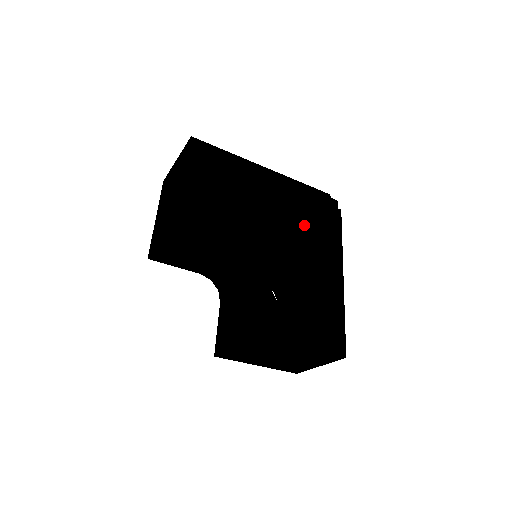
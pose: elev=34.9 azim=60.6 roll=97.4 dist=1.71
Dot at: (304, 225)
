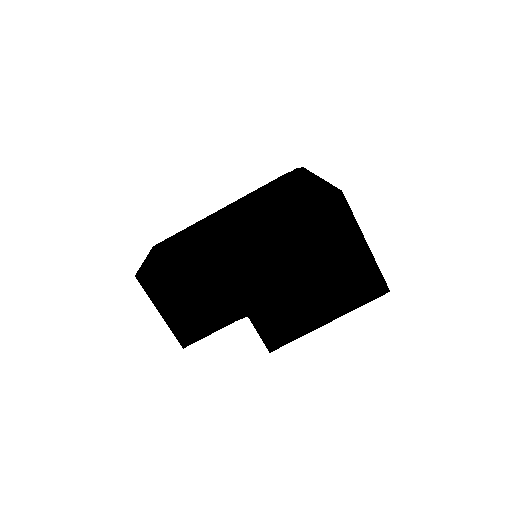
Dot at: (263, 196)
